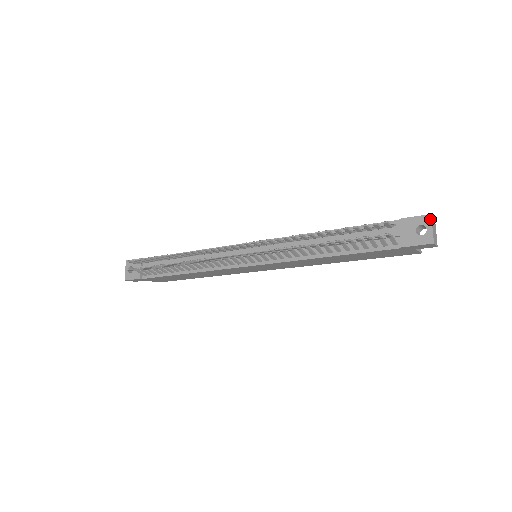
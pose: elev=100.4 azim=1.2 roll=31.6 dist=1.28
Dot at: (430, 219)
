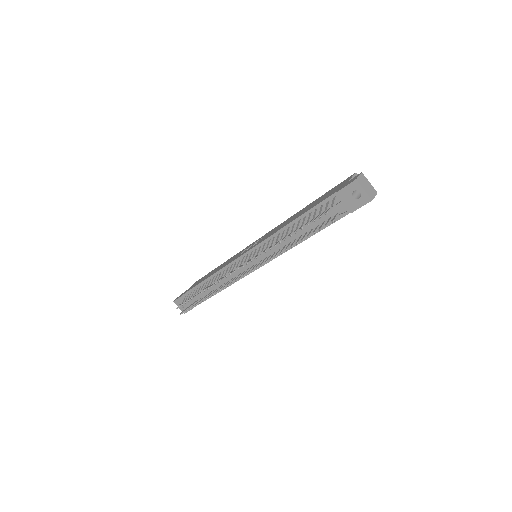
Dot at: (358, 184)
